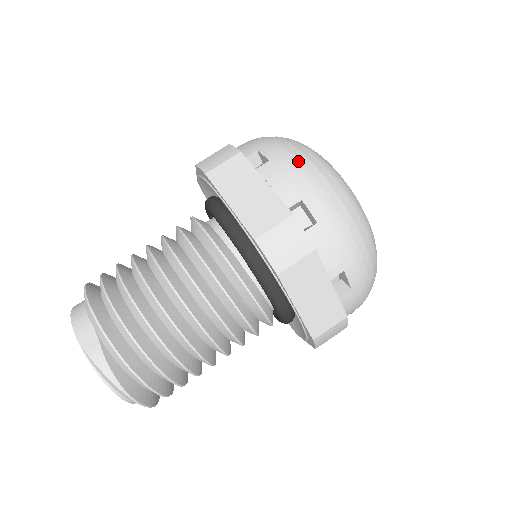
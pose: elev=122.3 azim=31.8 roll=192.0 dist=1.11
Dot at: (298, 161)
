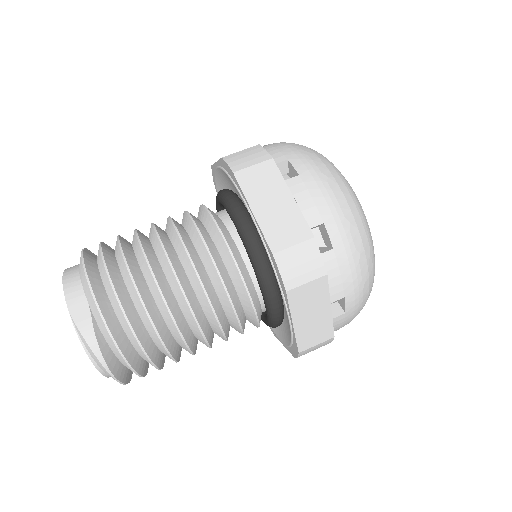
Dot at: (327, 182)
